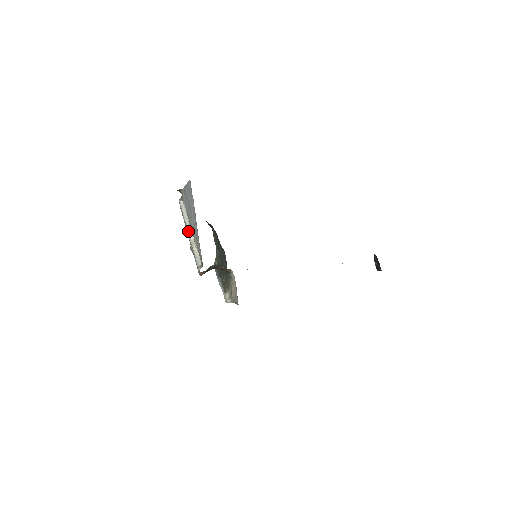
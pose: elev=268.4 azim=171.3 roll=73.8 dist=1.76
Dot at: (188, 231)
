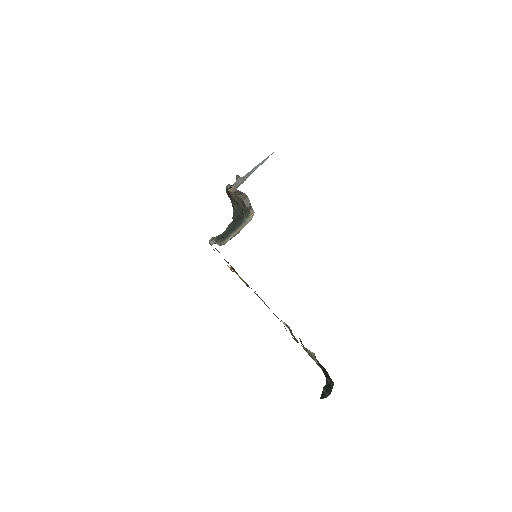
Dot at: occluded
